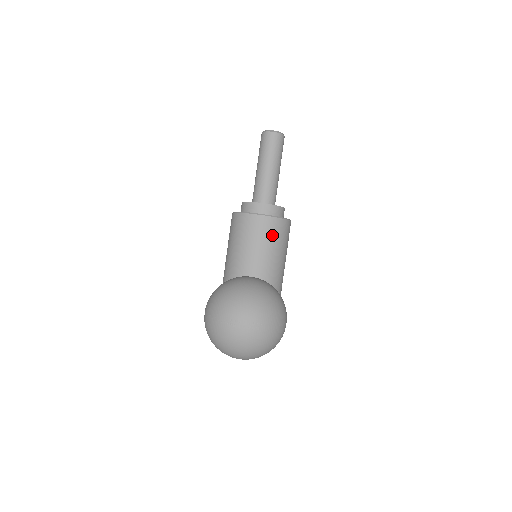
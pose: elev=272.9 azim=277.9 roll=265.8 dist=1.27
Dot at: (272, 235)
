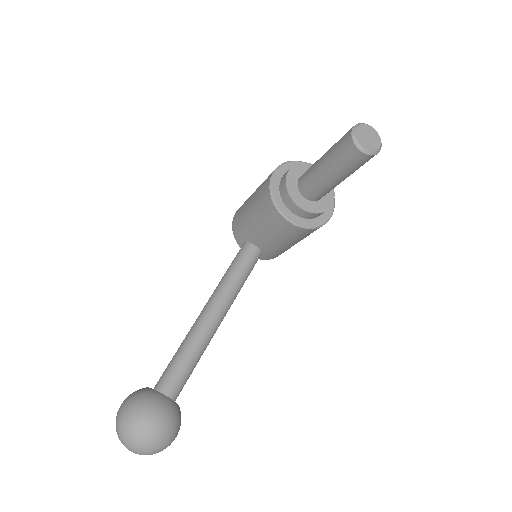
Dot at: (291, 235)
